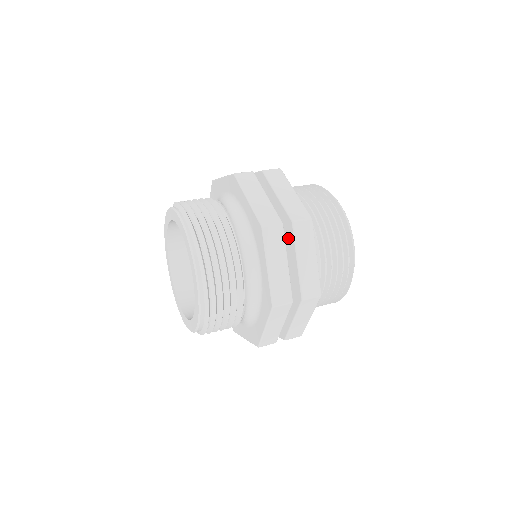
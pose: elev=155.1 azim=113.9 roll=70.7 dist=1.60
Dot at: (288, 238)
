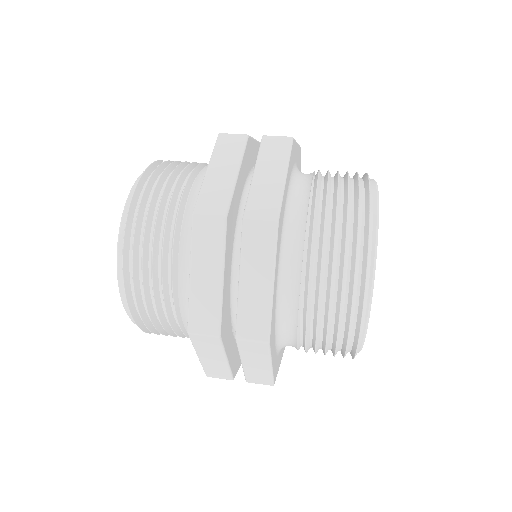
Dot at: occluded
